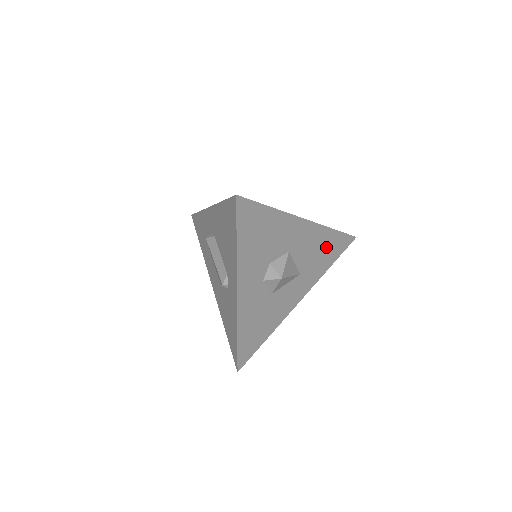
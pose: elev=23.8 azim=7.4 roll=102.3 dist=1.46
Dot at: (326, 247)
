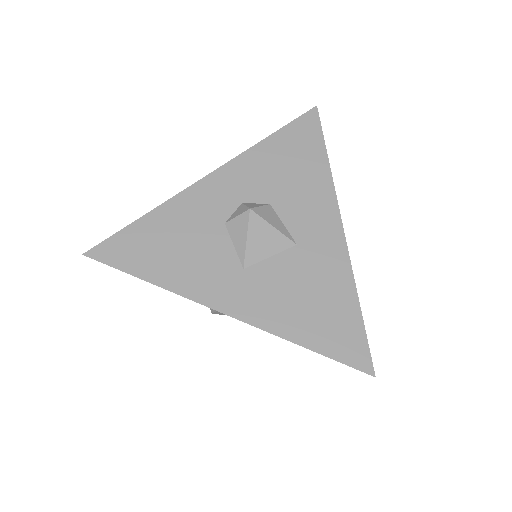
Dot at: occluded
